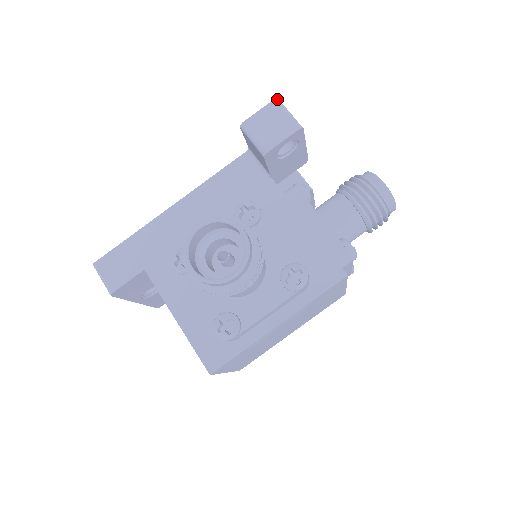
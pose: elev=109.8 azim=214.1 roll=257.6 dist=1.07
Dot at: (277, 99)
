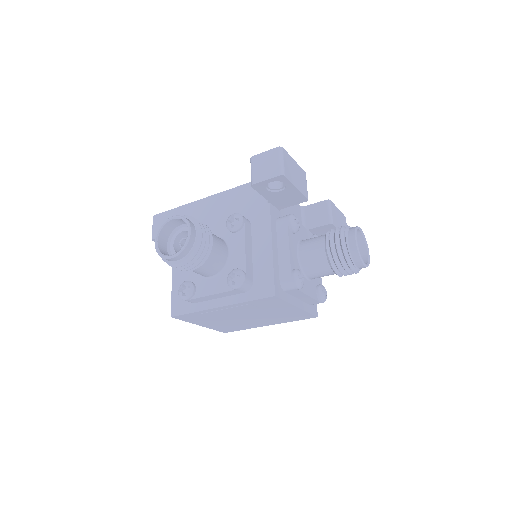
Dot at: (280, 147)
